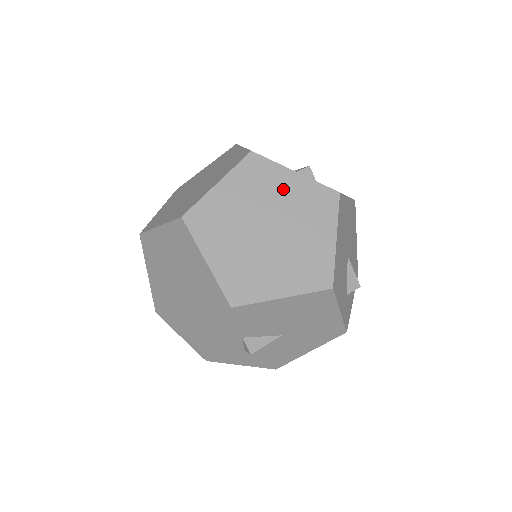
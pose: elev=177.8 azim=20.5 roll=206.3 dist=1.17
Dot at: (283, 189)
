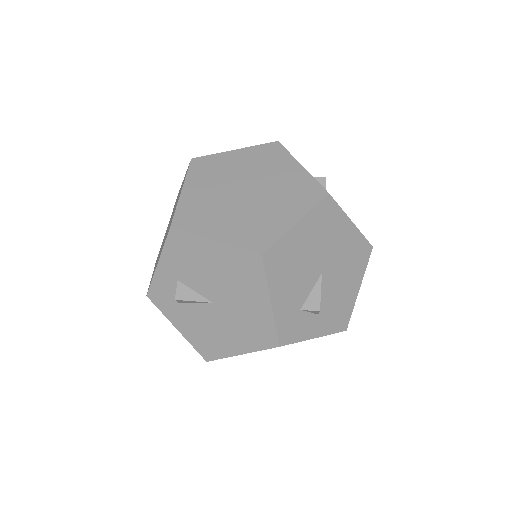
Dot at: (281, 172)
